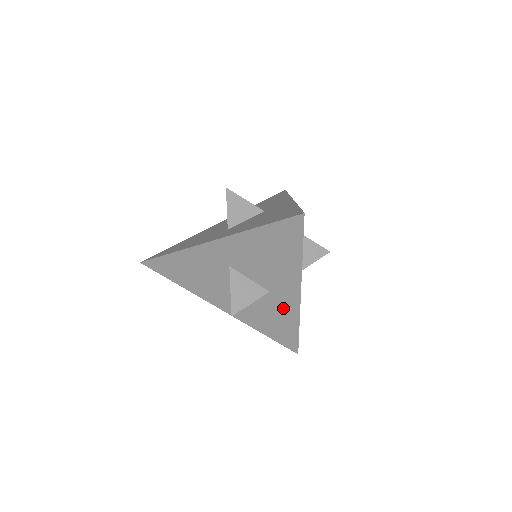
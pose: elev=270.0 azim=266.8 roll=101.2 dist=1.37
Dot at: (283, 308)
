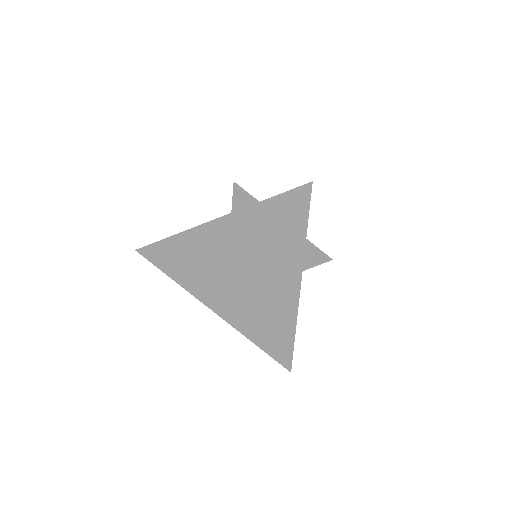
Dot at: (280, 306)
